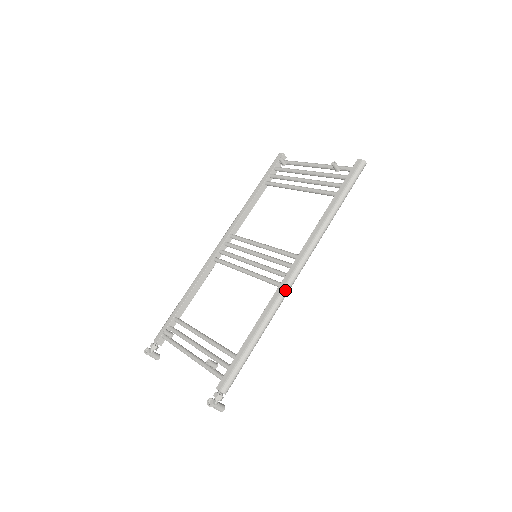
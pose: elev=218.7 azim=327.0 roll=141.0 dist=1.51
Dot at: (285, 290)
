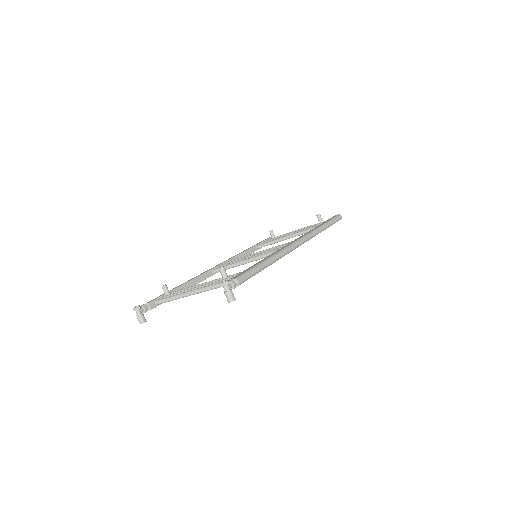
Dot at: (290, 246)
